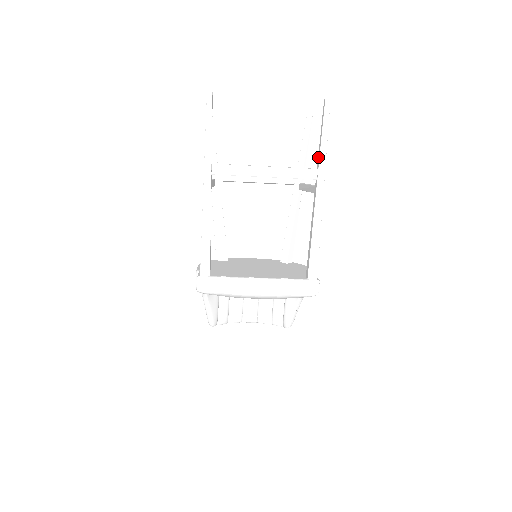
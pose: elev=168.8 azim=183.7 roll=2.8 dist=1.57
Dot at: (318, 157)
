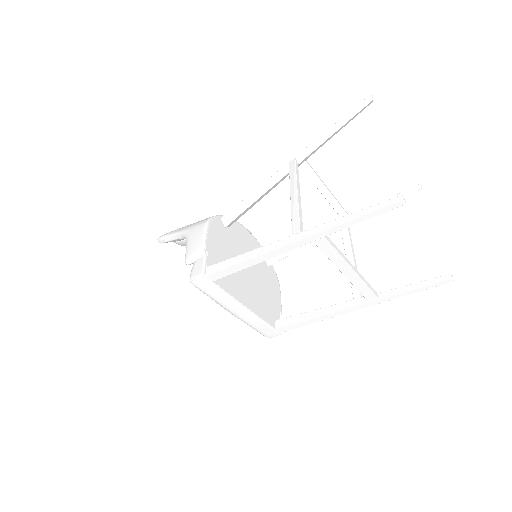
Dot at: (390, 291)
